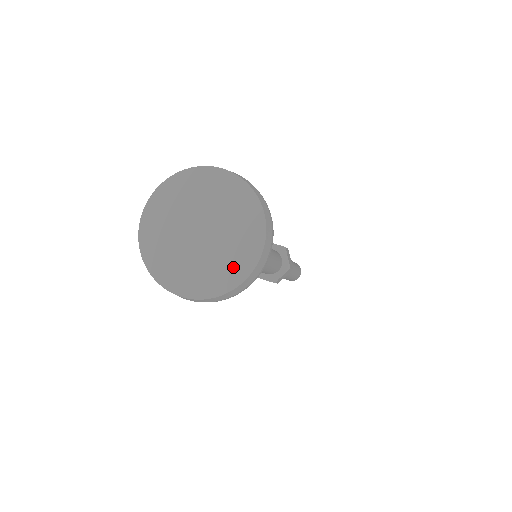
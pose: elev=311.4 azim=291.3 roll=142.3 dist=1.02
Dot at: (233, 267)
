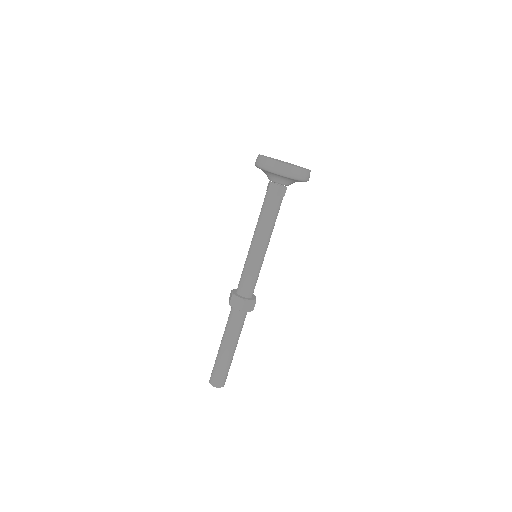
Dot at: occluded
